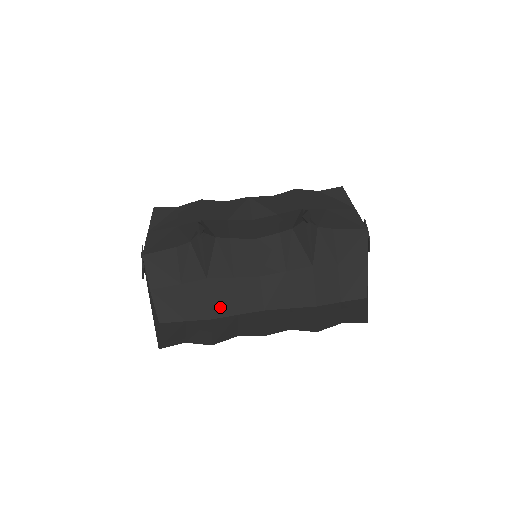
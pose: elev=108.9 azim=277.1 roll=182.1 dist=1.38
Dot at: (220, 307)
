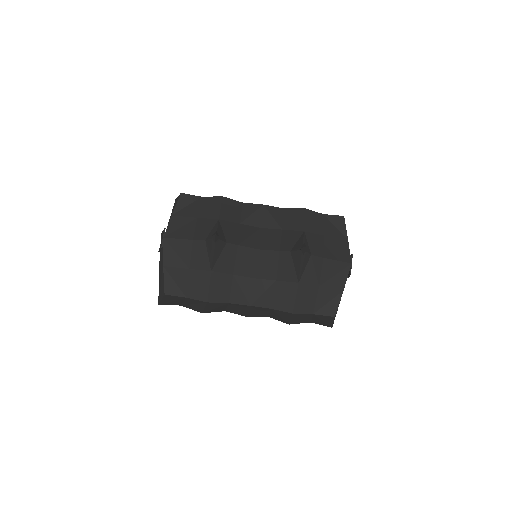
Dot at: (216, 295)
